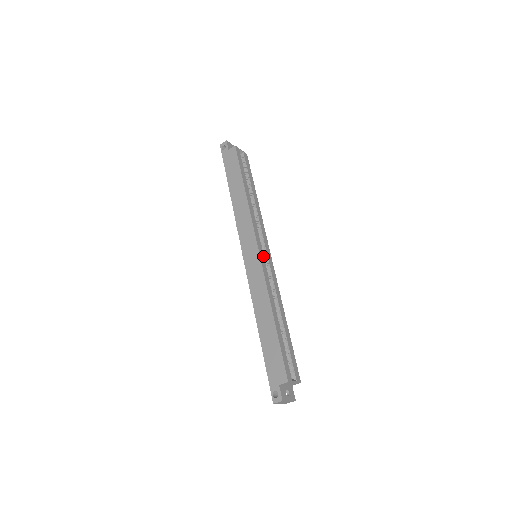
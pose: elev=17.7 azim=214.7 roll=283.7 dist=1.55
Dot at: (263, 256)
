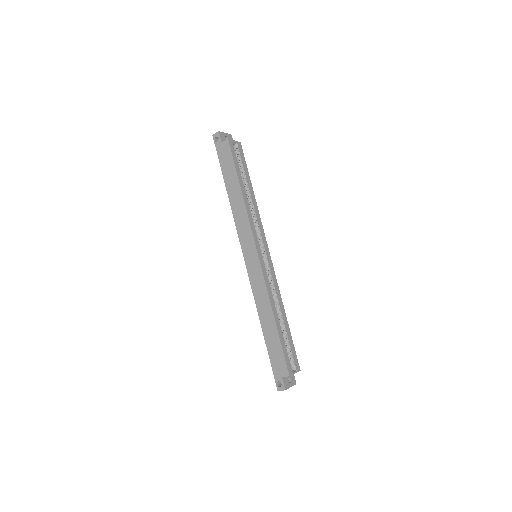
Dot at: (262, 259)
